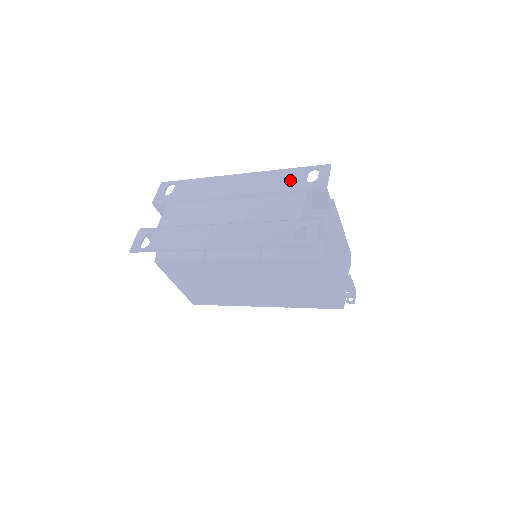
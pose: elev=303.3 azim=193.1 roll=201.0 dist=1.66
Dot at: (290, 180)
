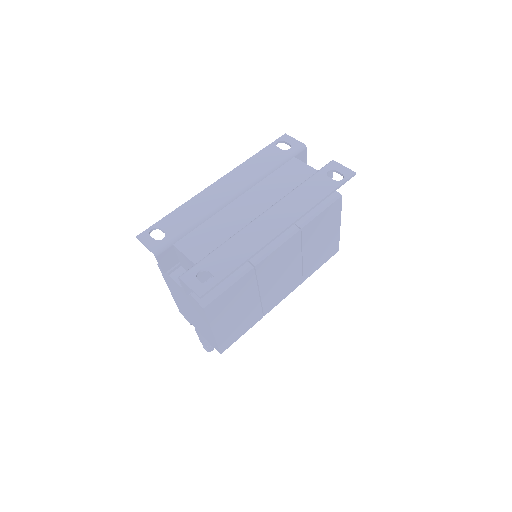
Dot at: (271, 157)
